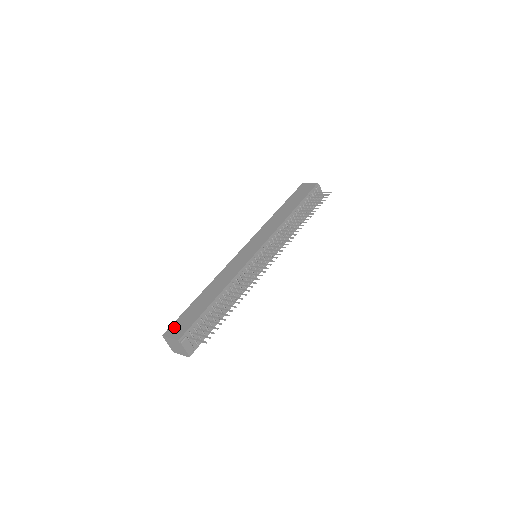
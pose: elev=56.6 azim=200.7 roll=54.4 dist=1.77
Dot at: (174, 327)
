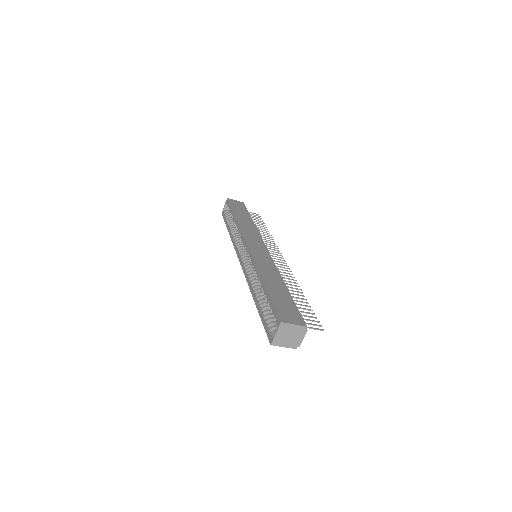
Dot at: (284, 314)
